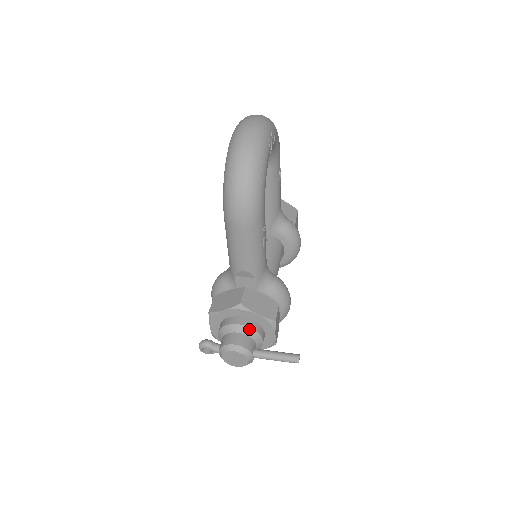
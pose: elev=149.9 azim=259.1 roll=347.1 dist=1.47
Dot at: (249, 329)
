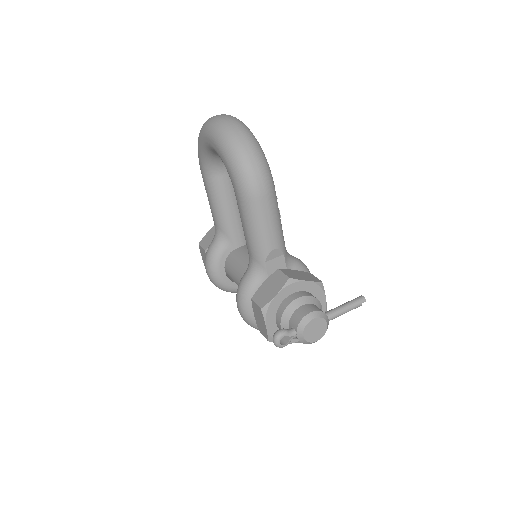
Dot at: (309, 297)
